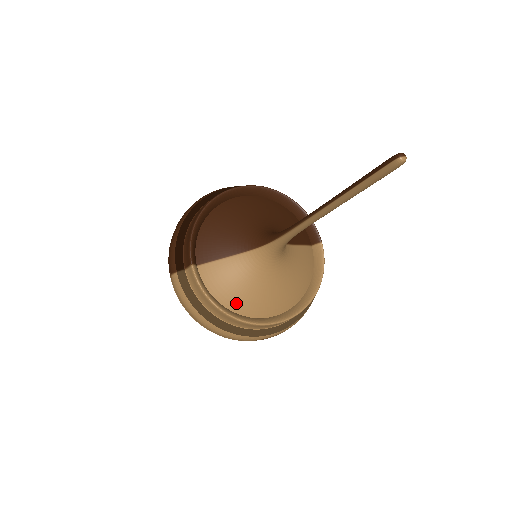
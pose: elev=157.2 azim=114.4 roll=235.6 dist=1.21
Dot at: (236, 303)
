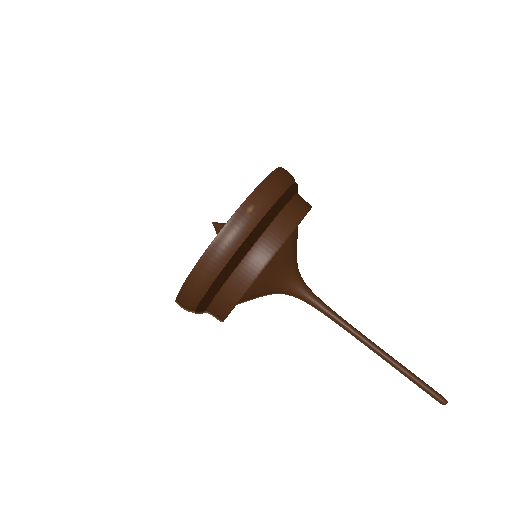
Dot at: occluded
